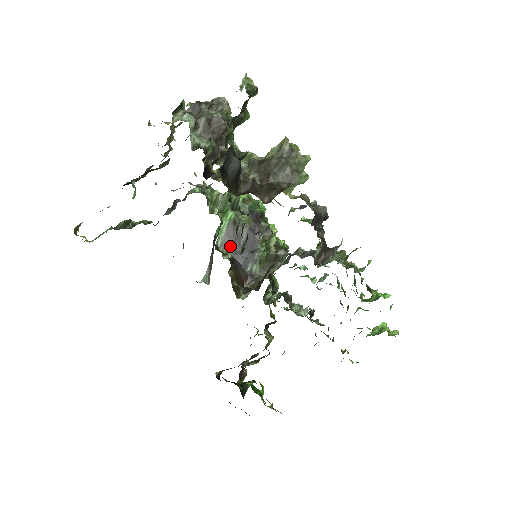
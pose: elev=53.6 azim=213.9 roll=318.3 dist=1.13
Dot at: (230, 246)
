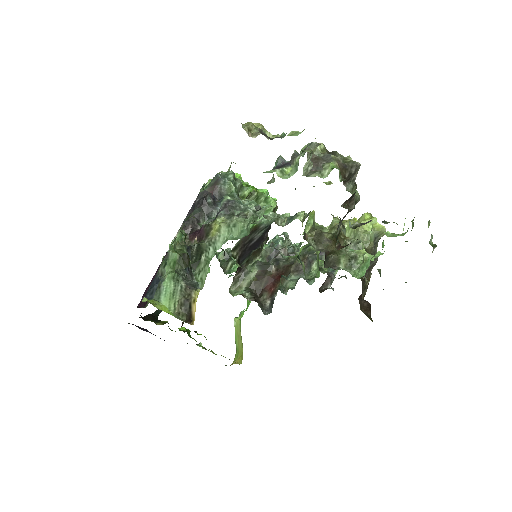
Dot at: (240, 248)
